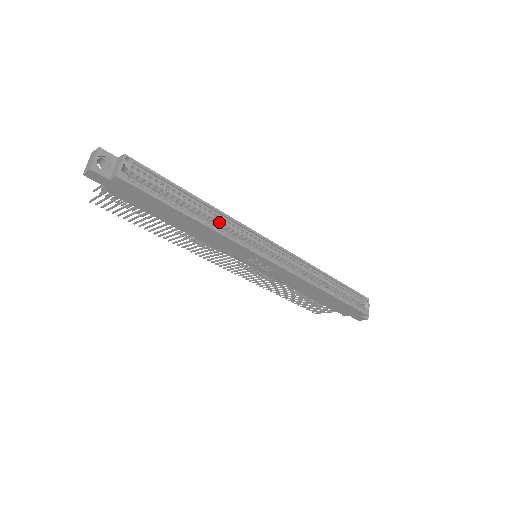
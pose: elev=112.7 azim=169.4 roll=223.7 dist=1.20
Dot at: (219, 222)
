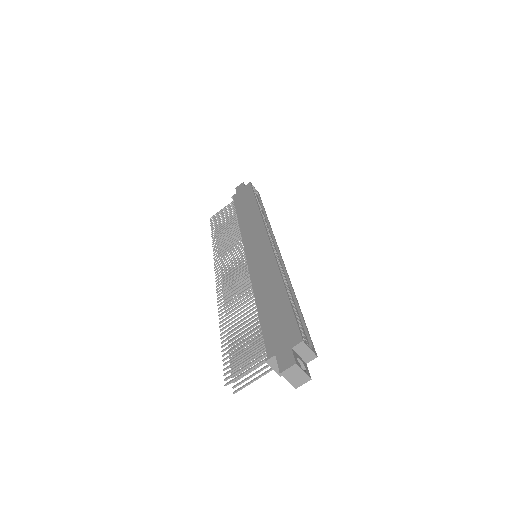
Dot at: occluded
